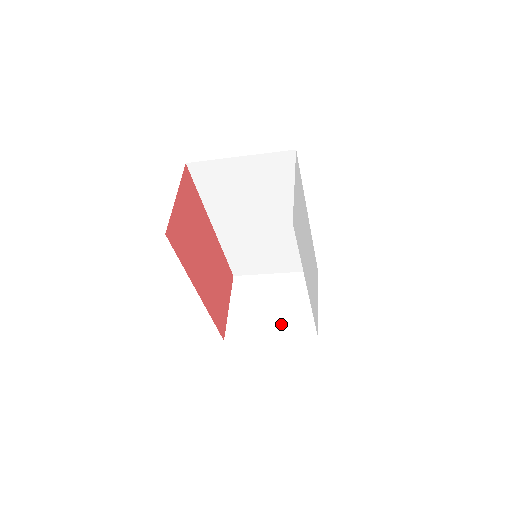
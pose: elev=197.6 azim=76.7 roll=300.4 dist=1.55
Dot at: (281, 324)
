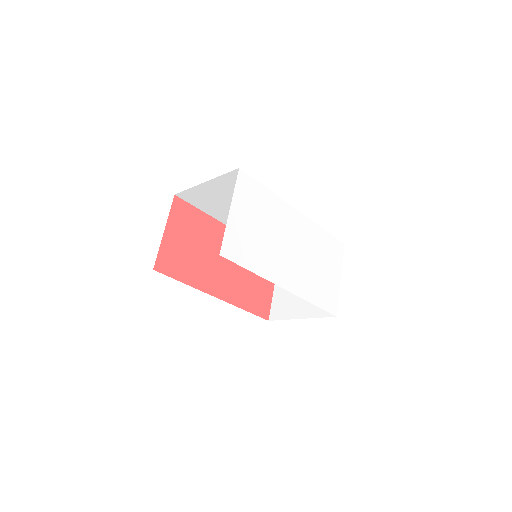
Dot at: (310, 303)
